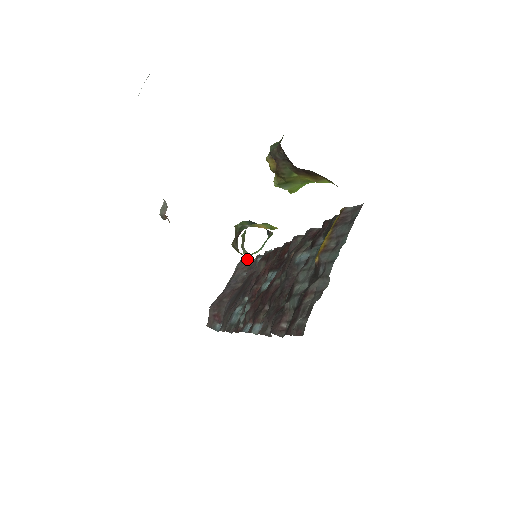
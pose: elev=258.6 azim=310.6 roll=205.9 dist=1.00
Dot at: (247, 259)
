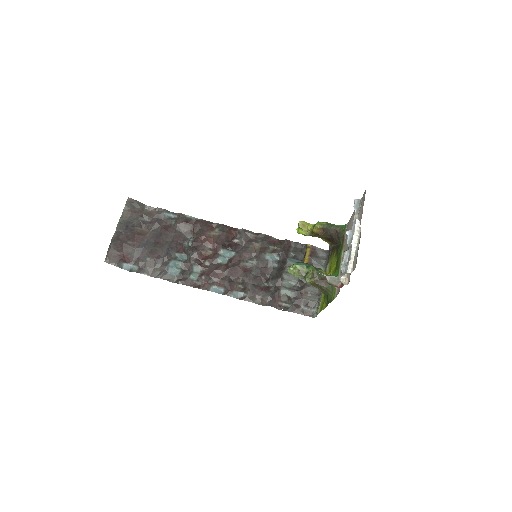
Dot at: (139, 203)
